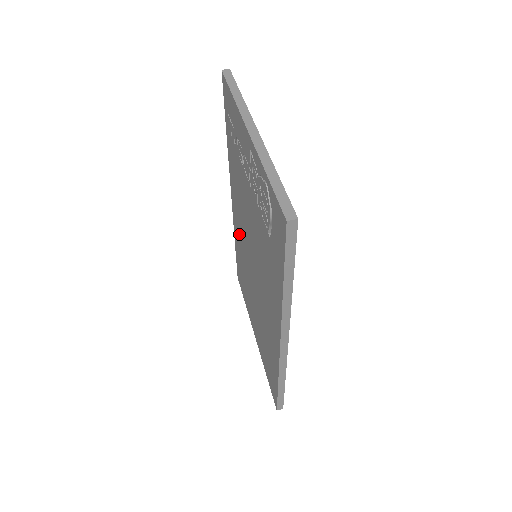
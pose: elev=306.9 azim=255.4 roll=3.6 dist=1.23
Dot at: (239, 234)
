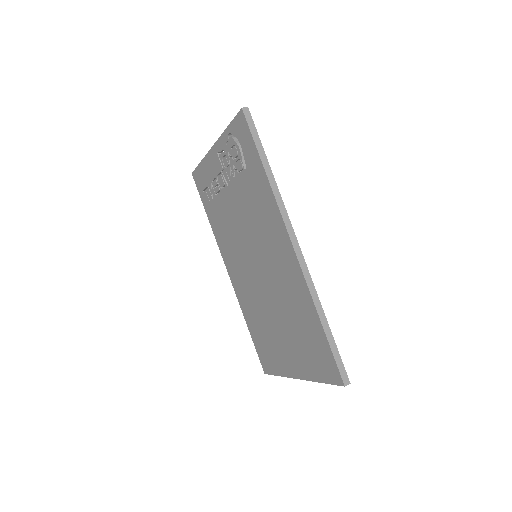
Dot at: (243, 287)
